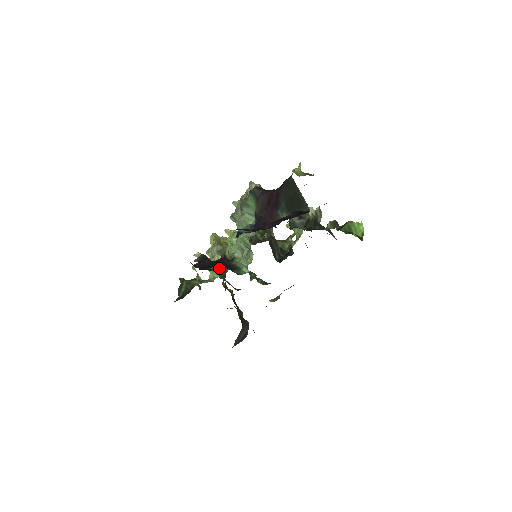
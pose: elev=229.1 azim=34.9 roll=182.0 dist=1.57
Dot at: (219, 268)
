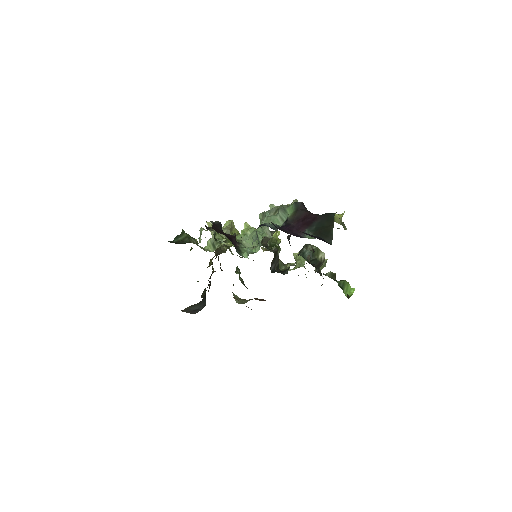
Dot at: (218, 246)
